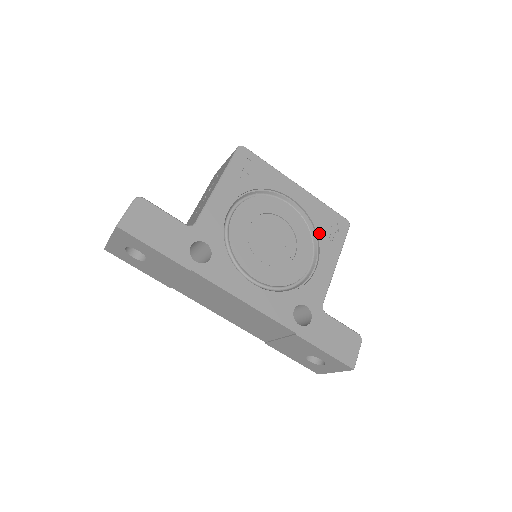
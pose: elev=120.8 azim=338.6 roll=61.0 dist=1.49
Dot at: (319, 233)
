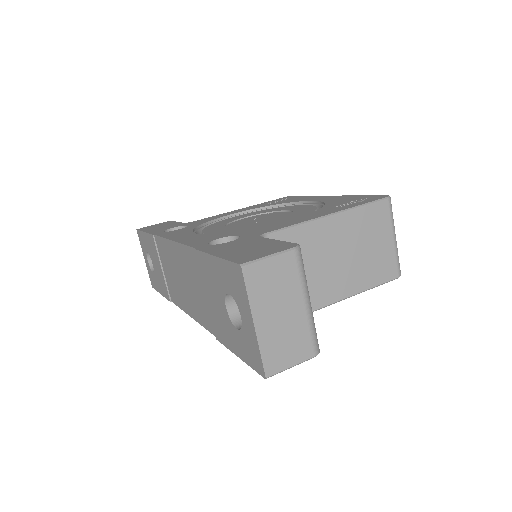
Dot at: (327, 206)
